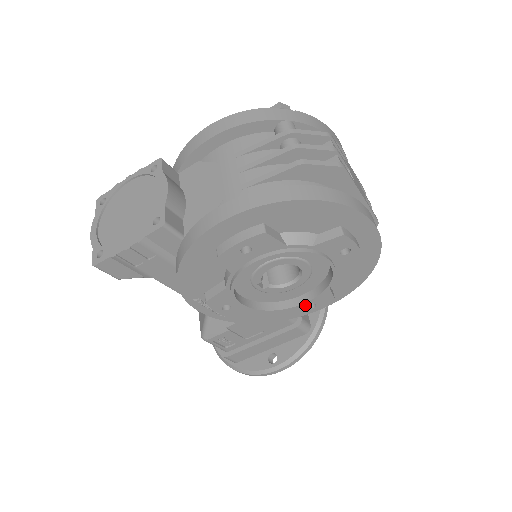
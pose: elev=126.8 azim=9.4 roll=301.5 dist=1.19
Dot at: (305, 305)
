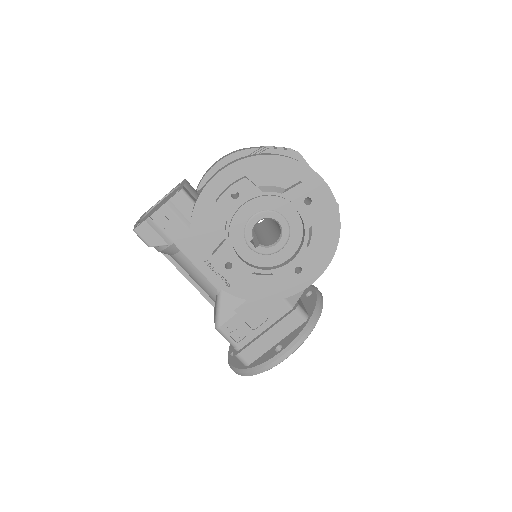
Dot at: (292, 269)
